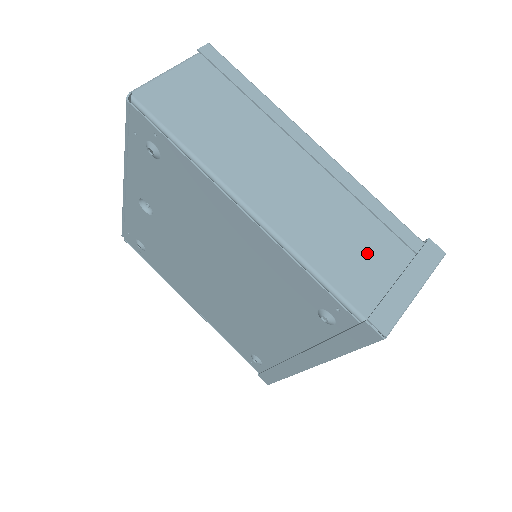
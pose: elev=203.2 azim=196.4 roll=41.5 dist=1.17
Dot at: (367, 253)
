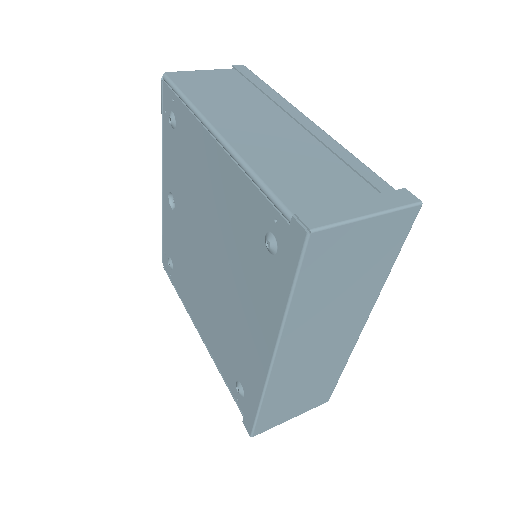
Dot at: (324, 182)
